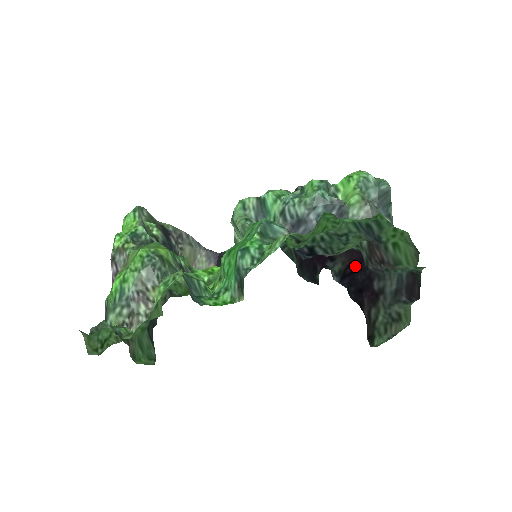
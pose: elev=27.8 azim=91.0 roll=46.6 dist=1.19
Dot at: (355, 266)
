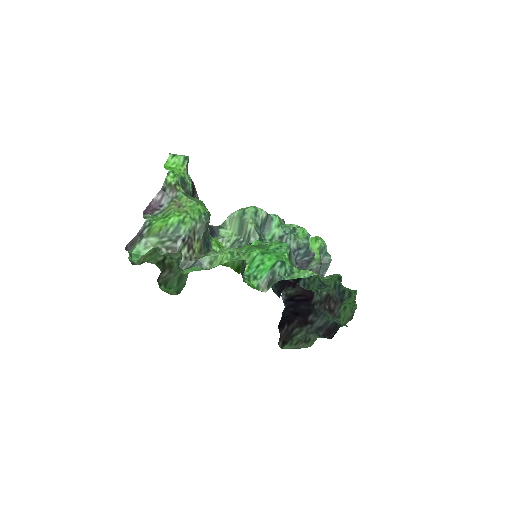
Dot at: (303, 299)
